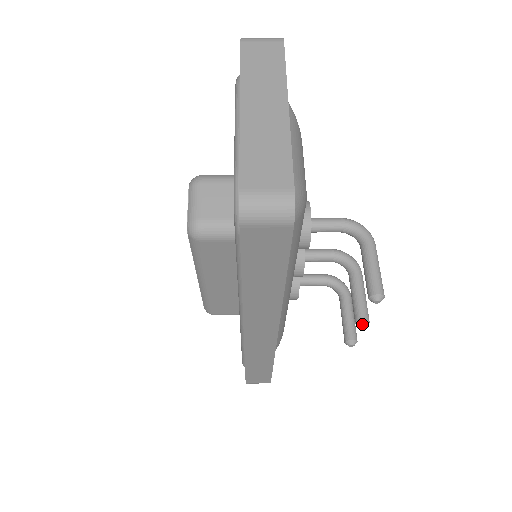
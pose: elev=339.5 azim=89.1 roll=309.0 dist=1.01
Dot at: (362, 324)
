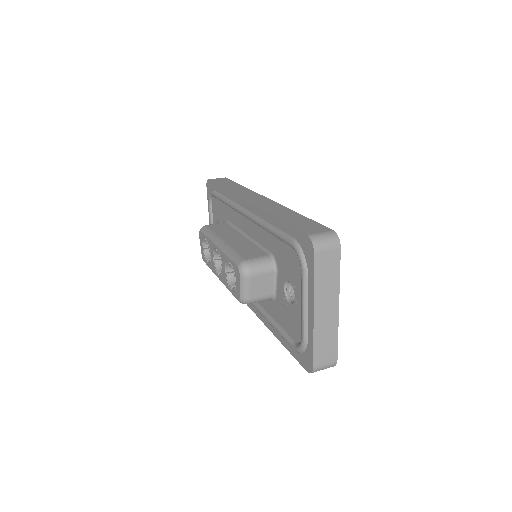
Dot at: occluded
